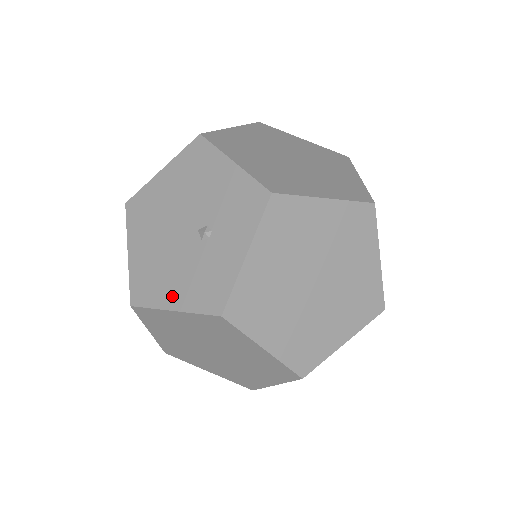
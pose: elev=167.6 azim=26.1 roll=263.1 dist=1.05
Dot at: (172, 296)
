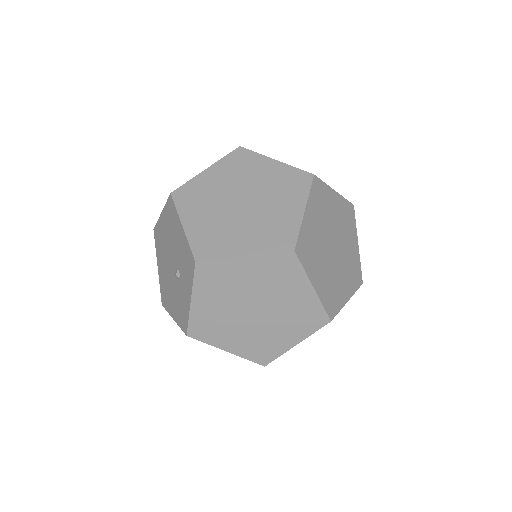
Dot at: (172, 309)
